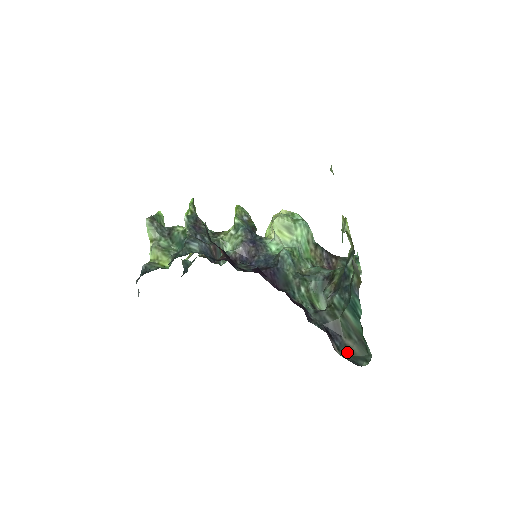
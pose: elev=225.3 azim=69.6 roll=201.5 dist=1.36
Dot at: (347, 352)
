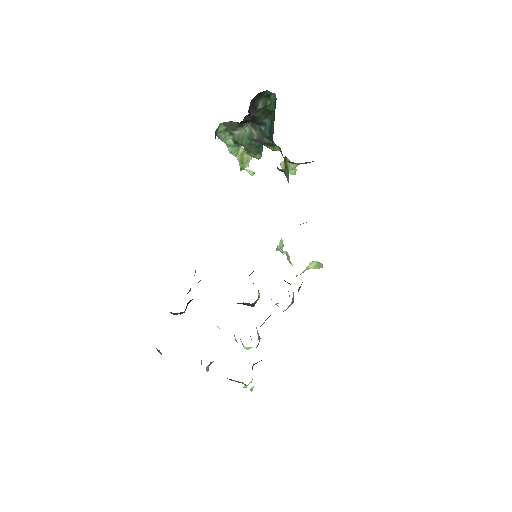
Dot at: occluded
